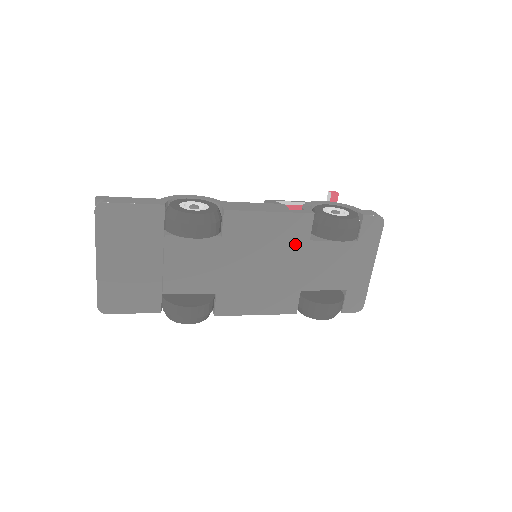
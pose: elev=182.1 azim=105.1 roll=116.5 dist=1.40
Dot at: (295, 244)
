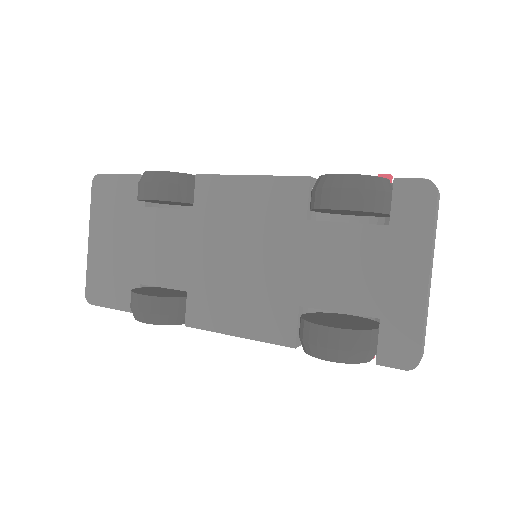
Dot at: (285, 225)
